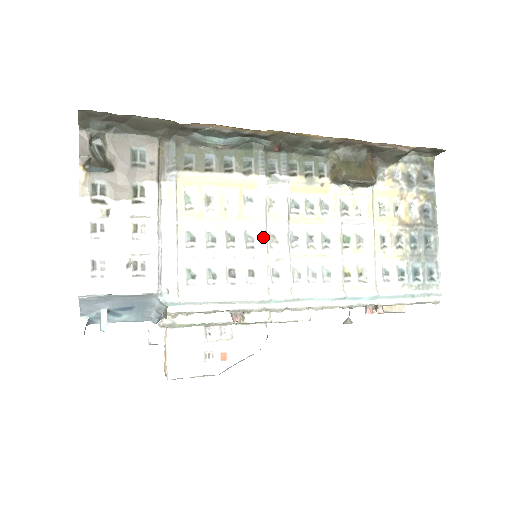
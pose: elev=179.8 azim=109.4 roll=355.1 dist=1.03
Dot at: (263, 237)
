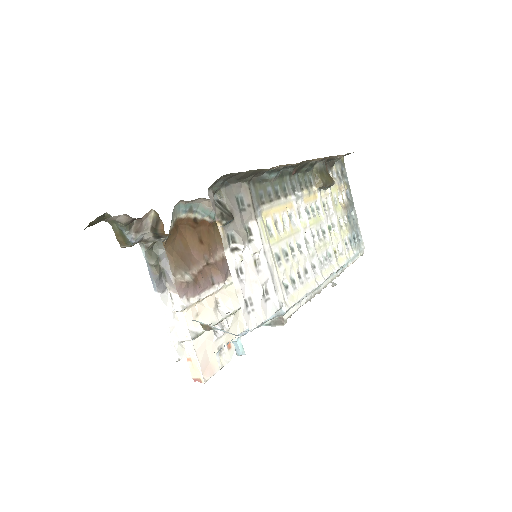
Dot at: (304, 242)
